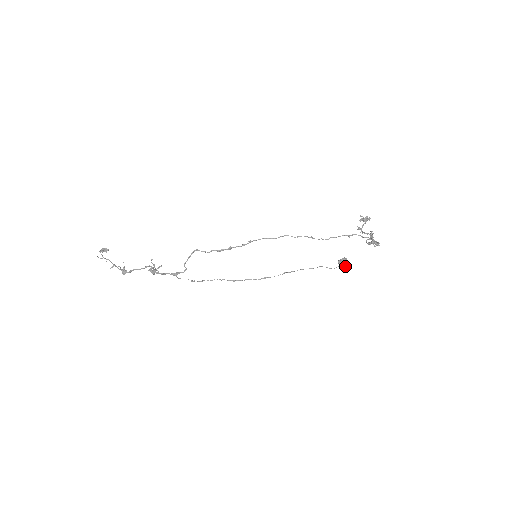
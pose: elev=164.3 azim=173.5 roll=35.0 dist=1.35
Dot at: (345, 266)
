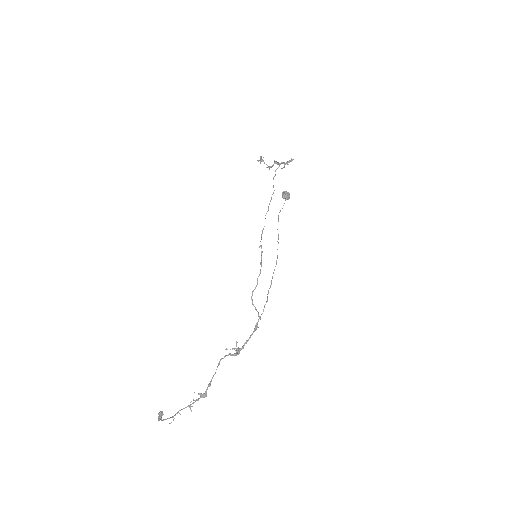
Dot at: occluded
